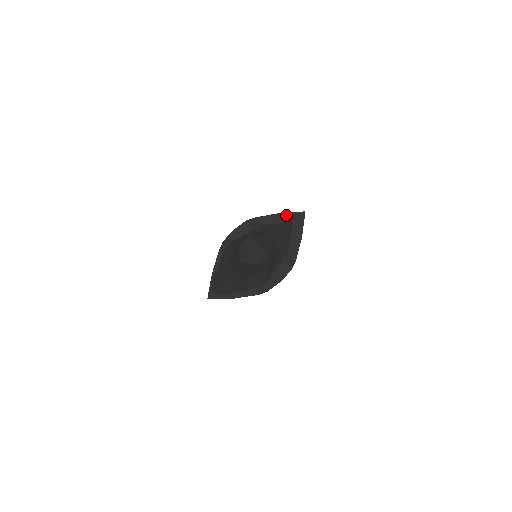
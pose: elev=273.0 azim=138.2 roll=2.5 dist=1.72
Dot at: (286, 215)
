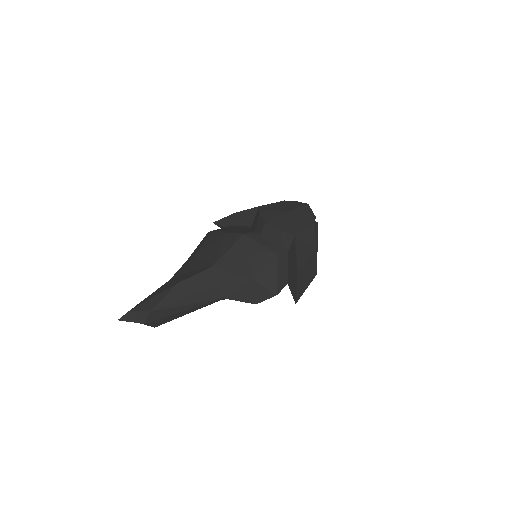
Dot at: (295, 278)
